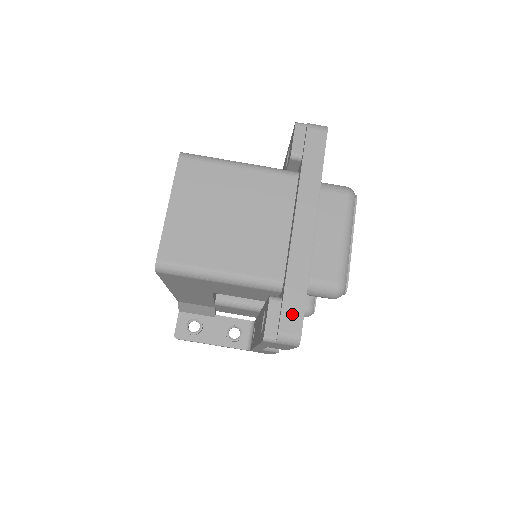
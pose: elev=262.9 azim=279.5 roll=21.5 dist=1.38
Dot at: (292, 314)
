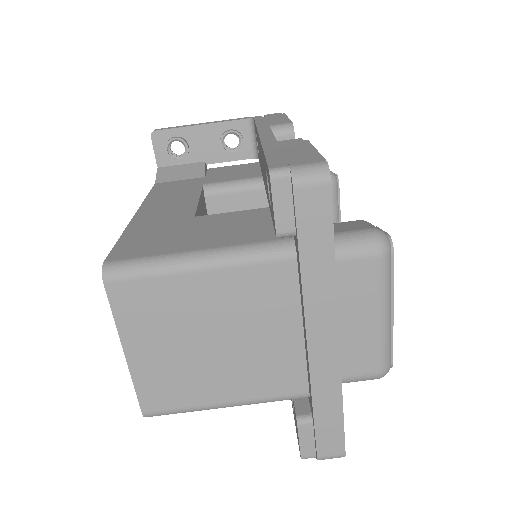
Dot at: (330, 439)
